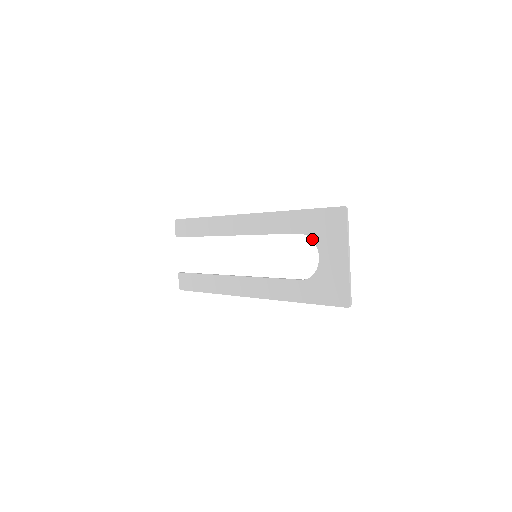
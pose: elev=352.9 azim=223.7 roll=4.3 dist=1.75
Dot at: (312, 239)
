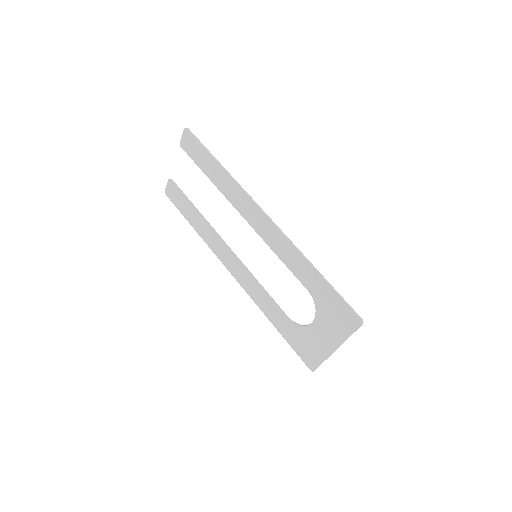
Dot at: (315, 306)
